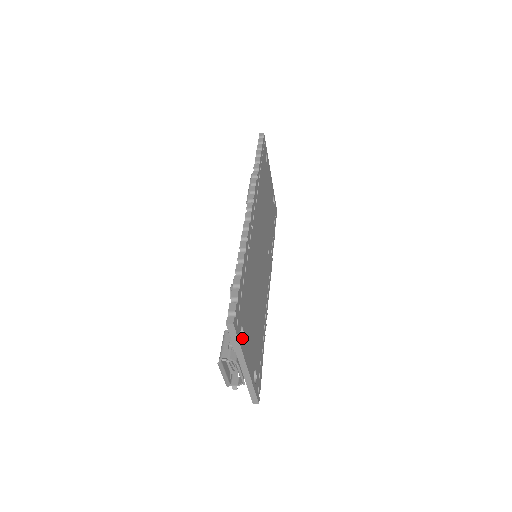
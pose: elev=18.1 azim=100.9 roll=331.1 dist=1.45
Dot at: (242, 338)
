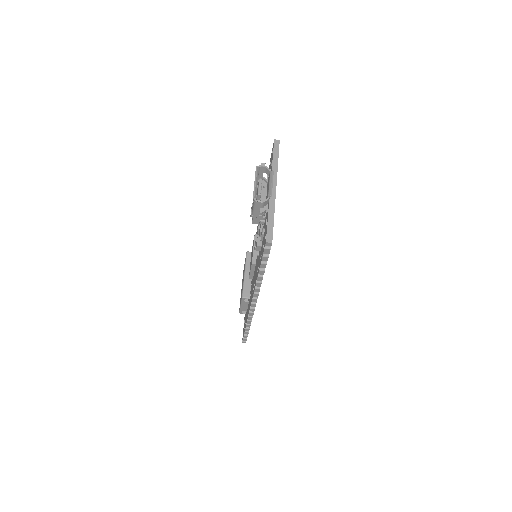
Dot at: occluded
